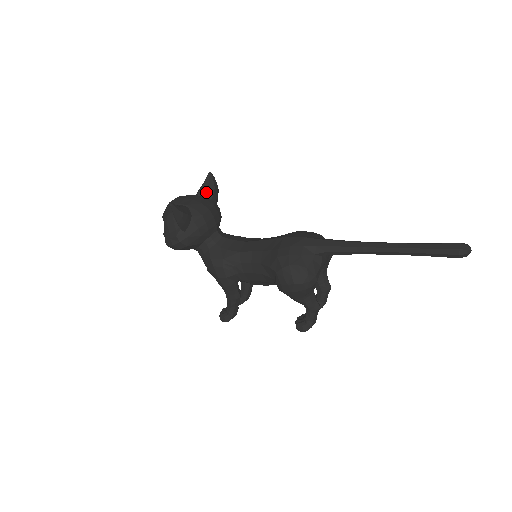
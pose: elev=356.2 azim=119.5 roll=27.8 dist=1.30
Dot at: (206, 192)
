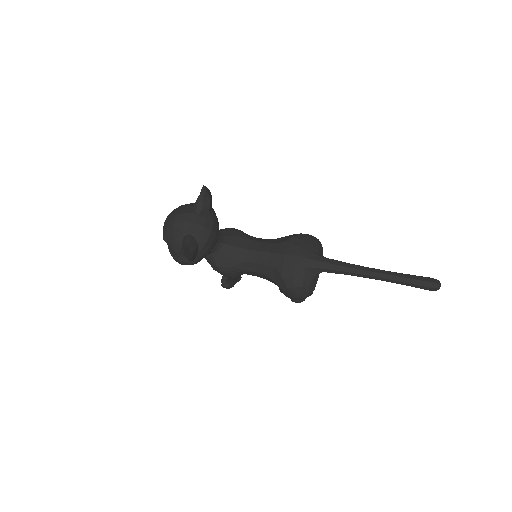
Dot at: (203, 208)
